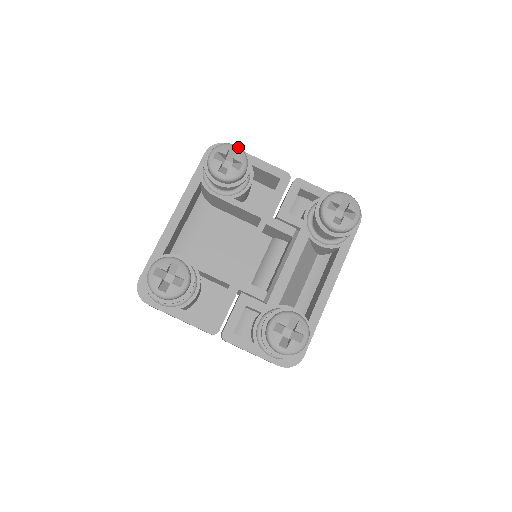
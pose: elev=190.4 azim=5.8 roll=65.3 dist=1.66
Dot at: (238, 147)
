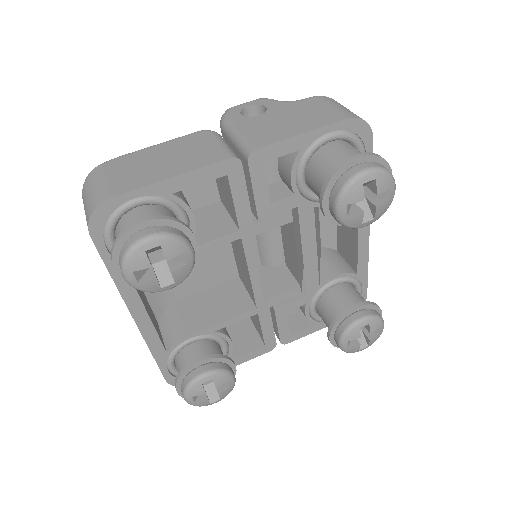
Dot at: (155, 239)
